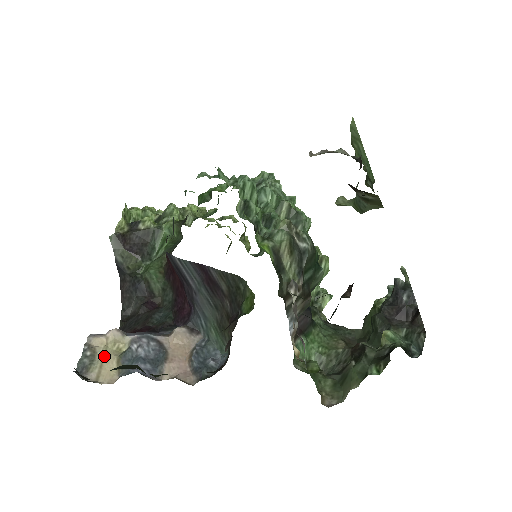
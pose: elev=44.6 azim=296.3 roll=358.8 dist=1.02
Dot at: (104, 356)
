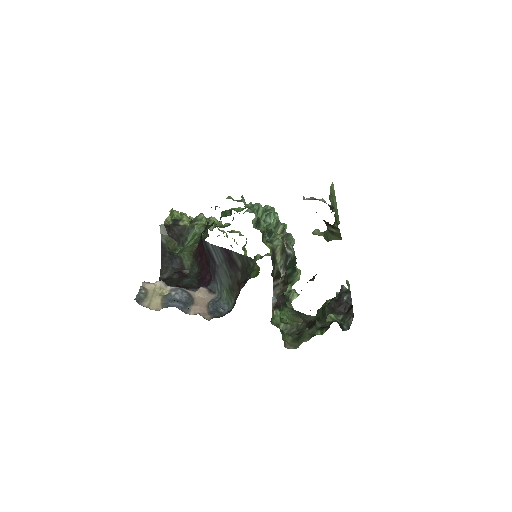
Dot at: (153, 295)
